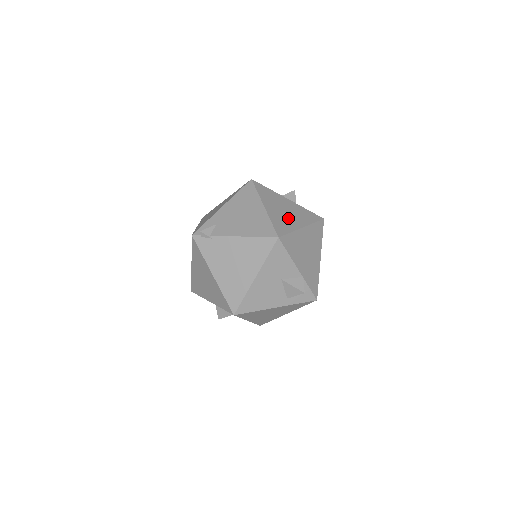
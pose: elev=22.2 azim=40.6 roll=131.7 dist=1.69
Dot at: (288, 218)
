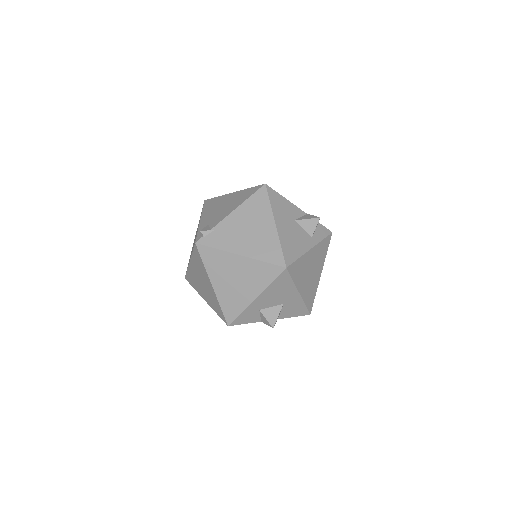
Dot at: occluded
